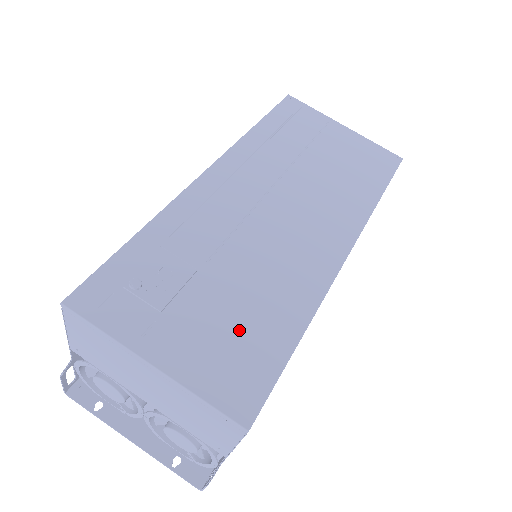
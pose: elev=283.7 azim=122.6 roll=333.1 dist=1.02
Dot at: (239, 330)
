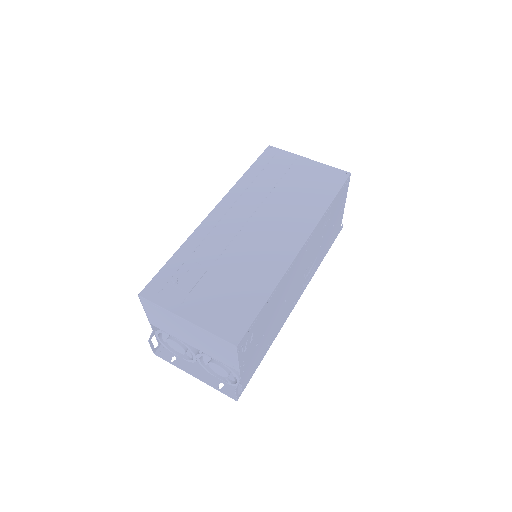
Dot at: (232, 297)
